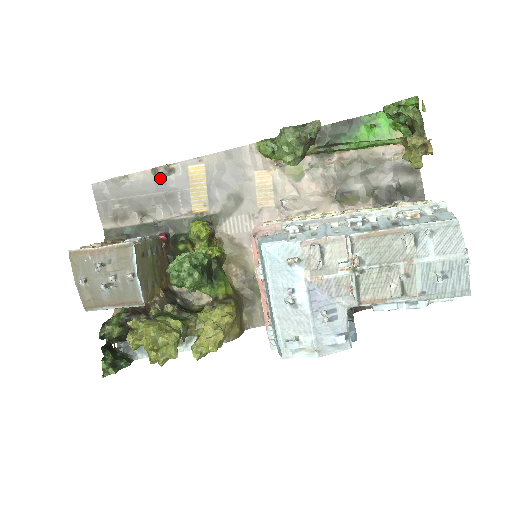
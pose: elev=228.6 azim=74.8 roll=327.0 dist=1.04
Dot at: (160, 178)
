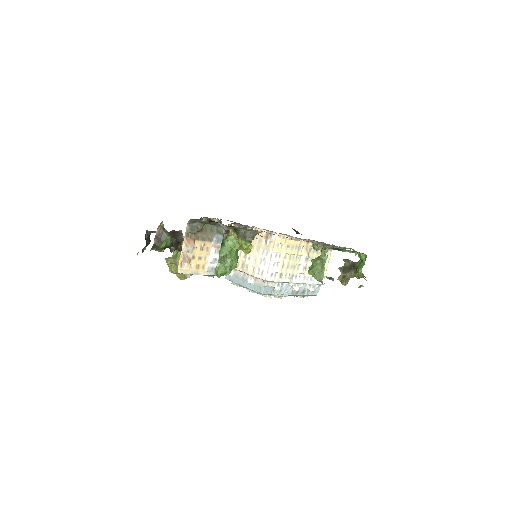
Dot at: occluded
